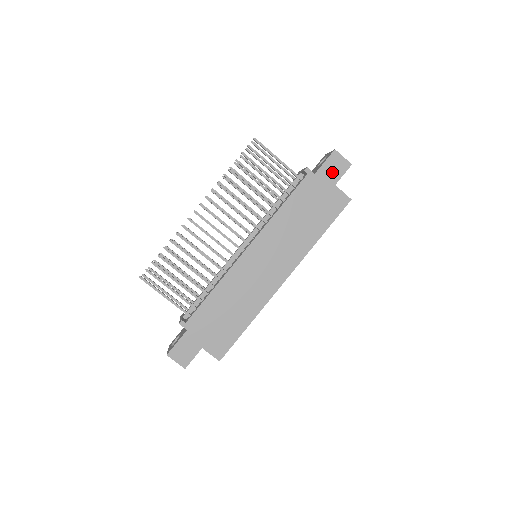
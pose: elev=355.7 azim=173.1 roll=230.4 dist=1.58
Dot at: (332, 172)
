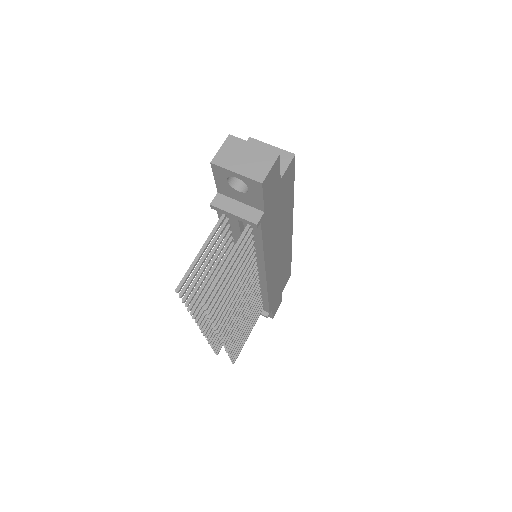
Dot at: (272, 186)
